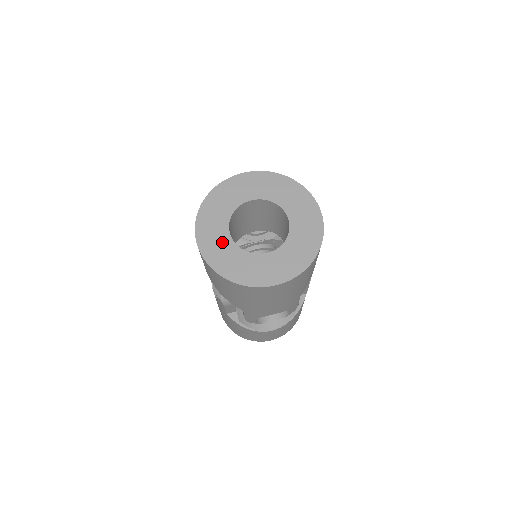
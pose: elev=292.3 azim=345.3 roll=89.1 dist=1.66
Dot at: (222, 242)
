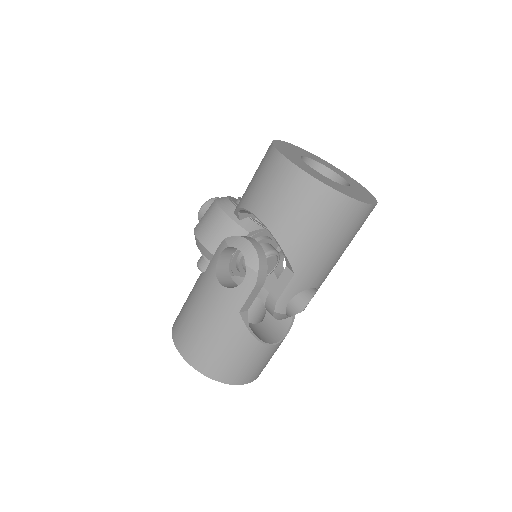
Dot at: (309, 168)
